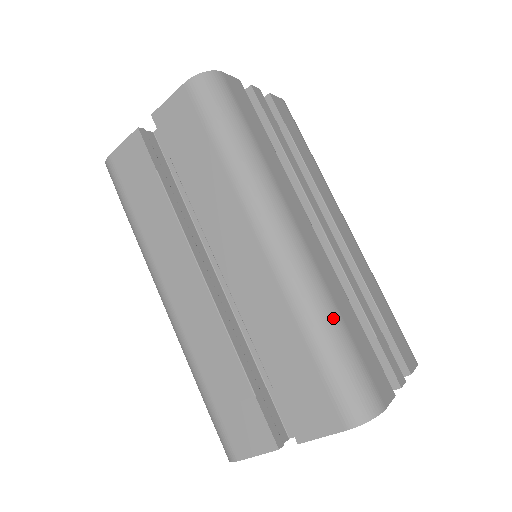
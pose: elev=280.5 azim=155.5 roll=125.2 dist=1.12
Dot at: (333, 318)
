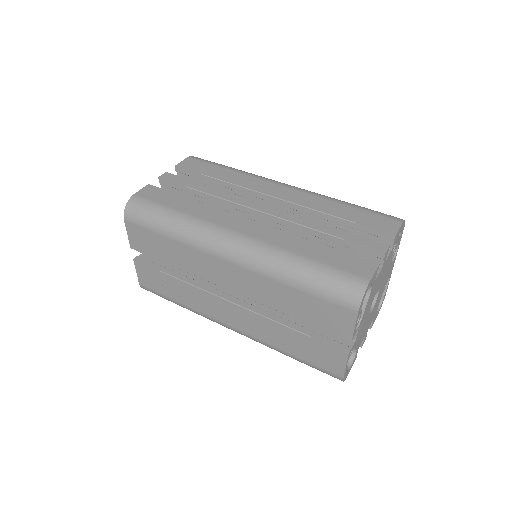
Dot at: (295, 261)
